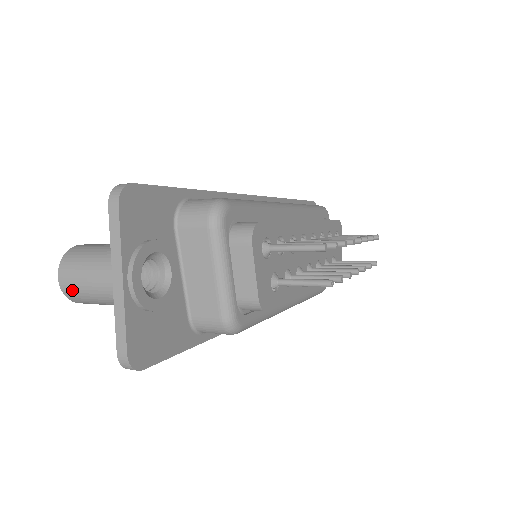
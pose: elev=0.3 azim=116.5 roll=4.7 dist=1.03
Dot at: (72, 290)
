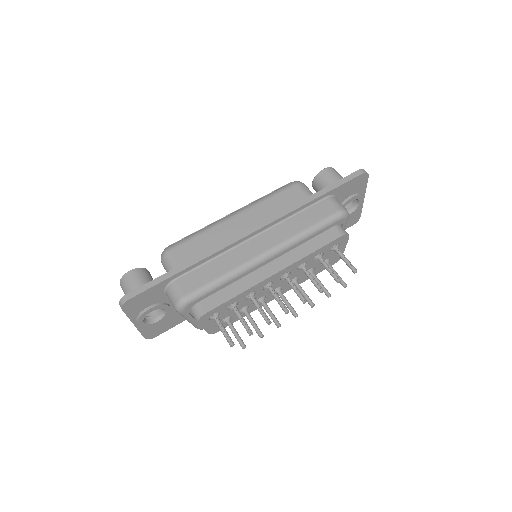
Dot at: occluded
